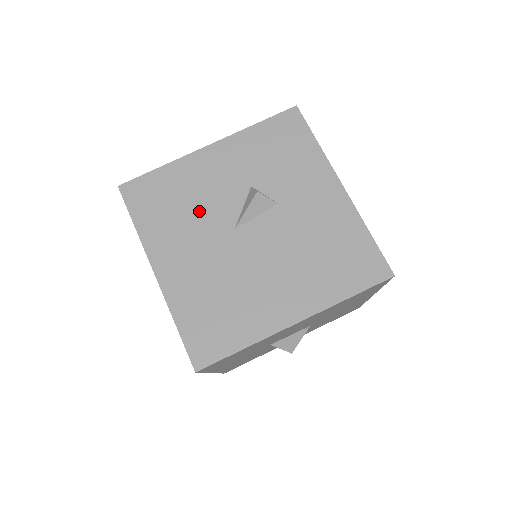
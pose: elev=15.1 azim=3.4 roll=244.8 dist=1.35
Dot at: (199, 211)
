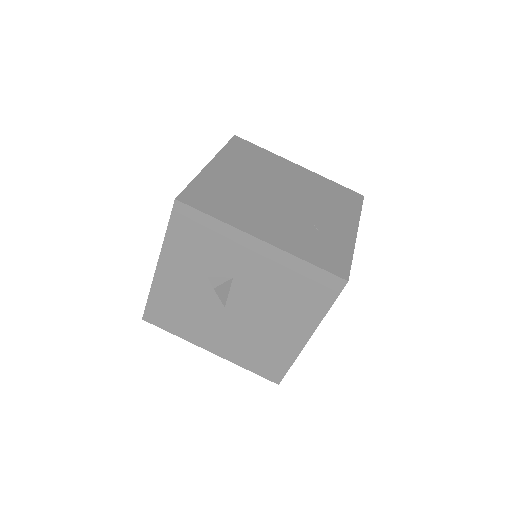
Dot at: (196, 309)
